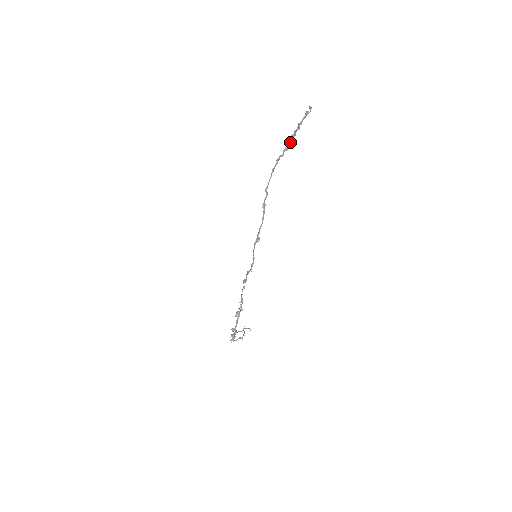
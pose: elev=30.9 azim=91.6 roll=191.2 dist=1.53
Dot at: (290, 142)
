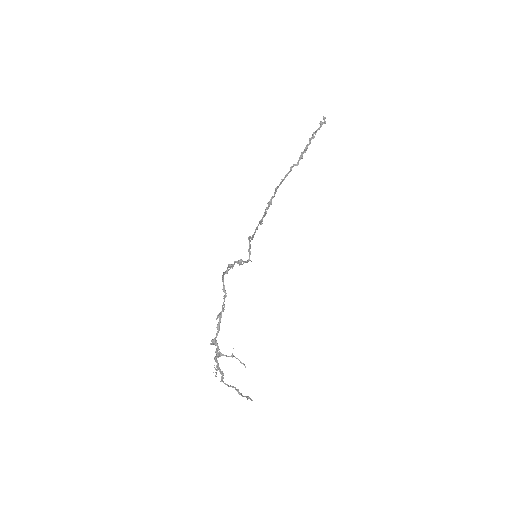
Dot at: (305, 152)
